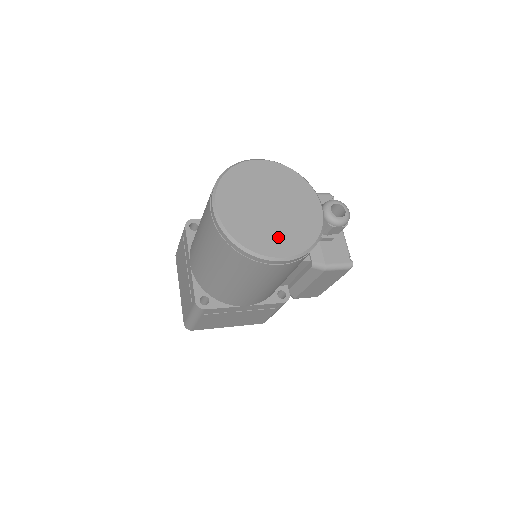
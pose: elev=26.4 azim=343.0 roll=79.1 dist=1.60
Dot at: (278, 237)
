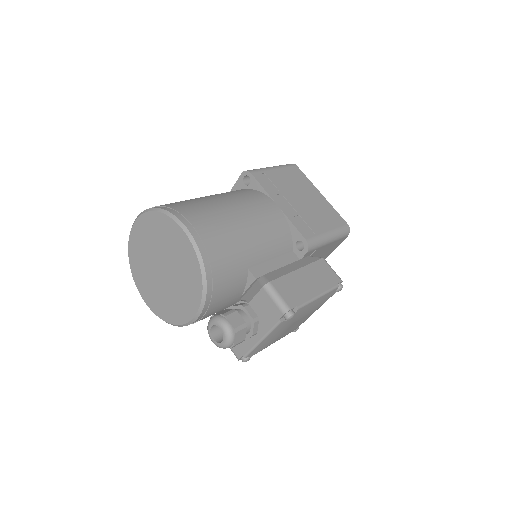
Dot at: (151, 289)
